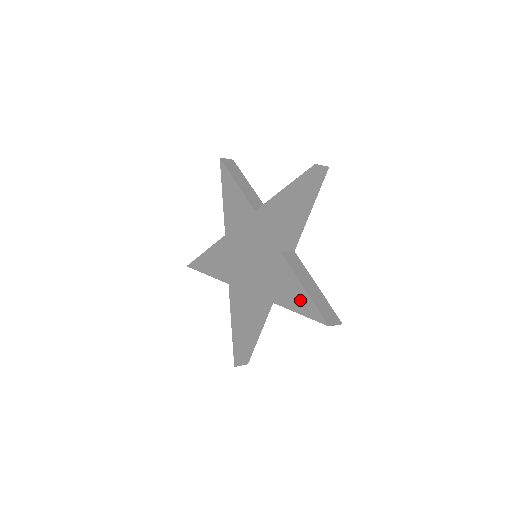
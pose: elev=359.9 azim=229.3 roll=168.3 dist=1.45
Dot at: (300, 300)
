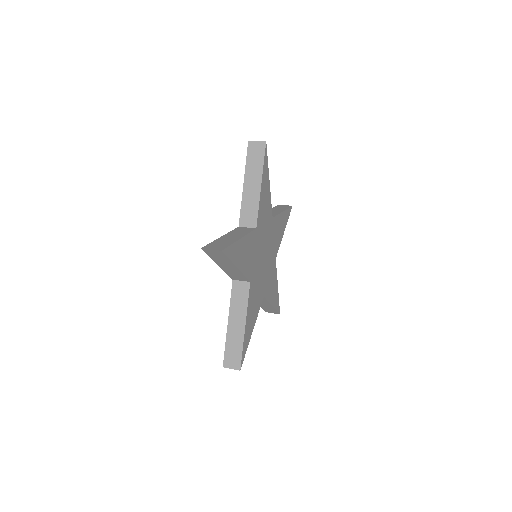
Dot at: occluded
